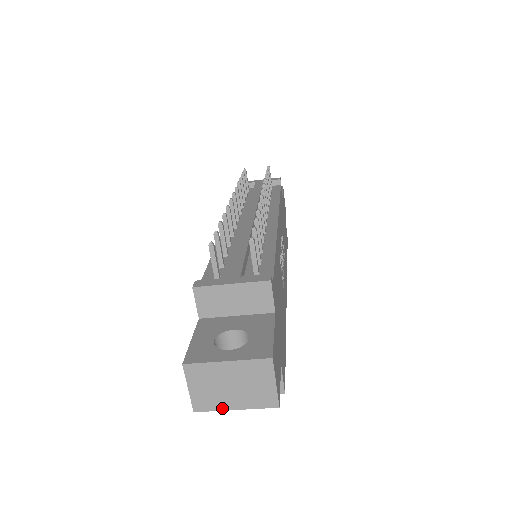
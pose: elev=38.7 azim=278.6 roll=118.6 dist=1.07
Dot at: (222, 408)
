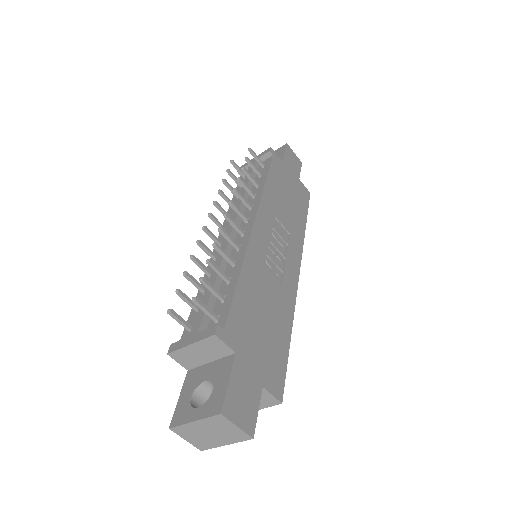
Dot at: (216, 446)
